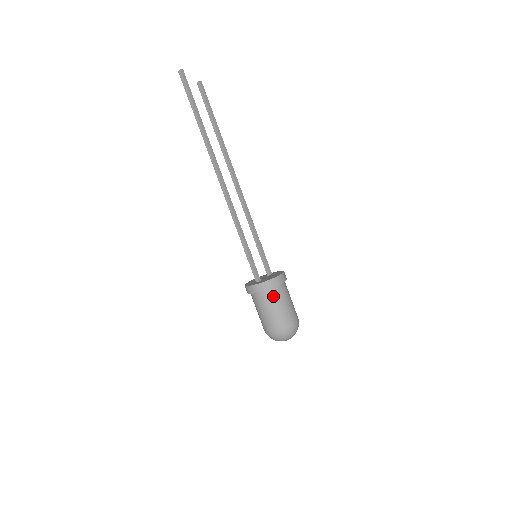
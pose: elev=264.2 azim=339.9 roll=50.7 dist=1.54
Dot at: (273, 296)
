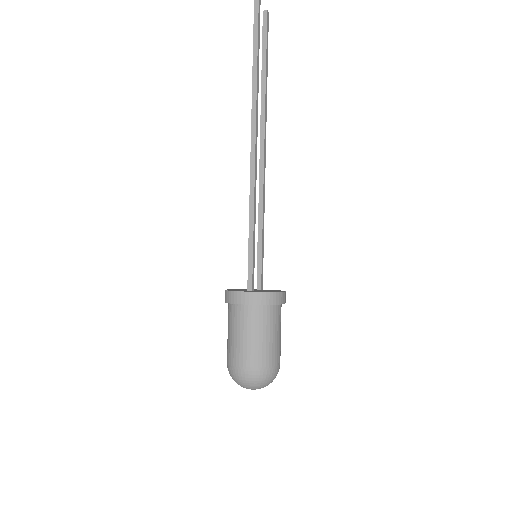
Dot at: (268, 317)
